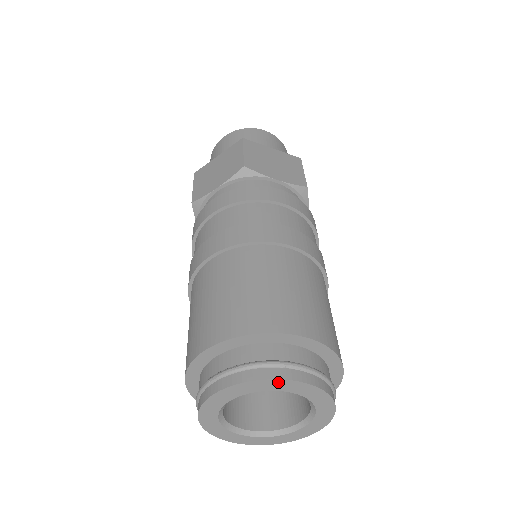
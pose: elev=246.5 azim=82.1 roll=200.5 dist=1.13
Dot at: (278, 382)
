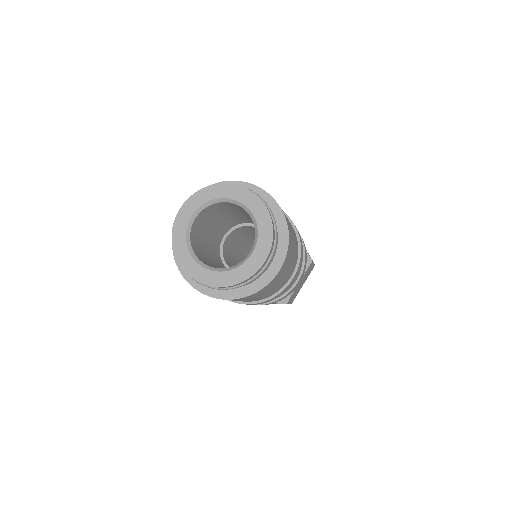
Dot at: (211, 189)
